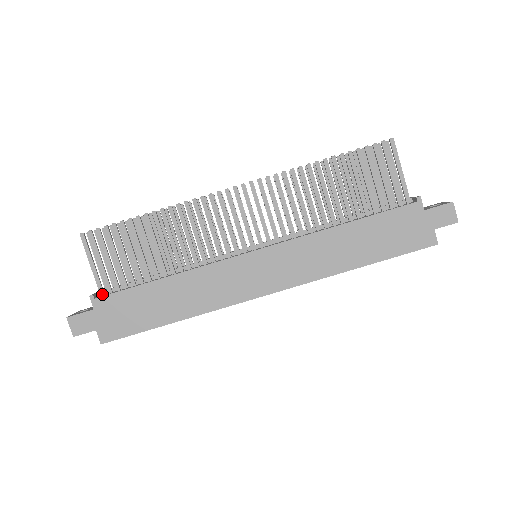
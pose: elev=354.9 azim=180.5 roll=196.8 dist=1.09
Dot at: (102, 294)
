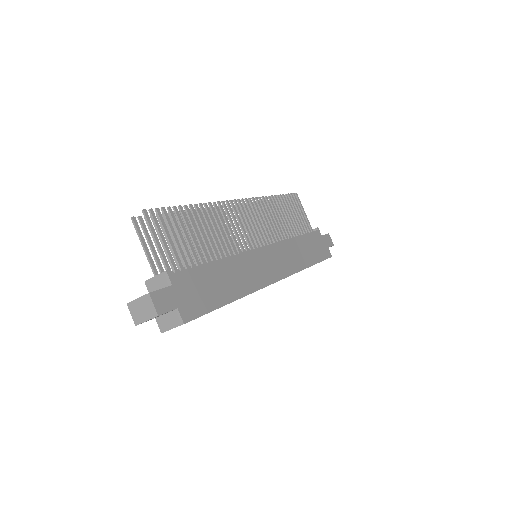
Dot at: (171, 273)
